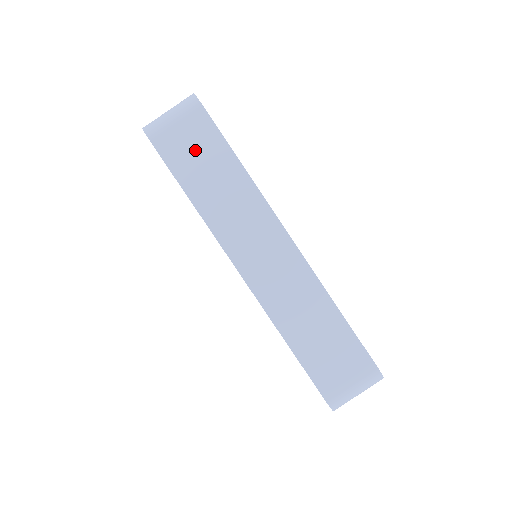
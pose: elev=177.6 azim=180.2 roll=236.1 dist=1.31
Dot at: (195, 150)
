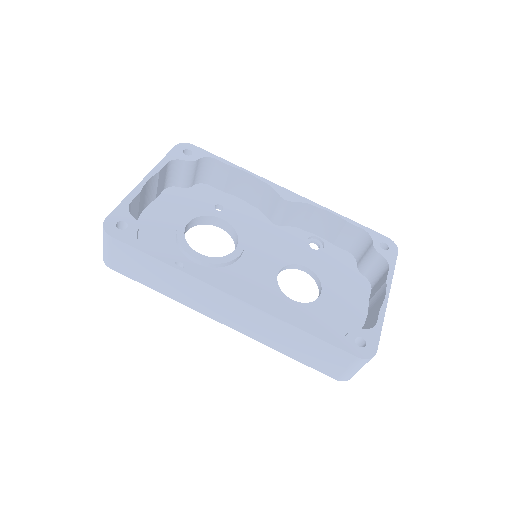
Dot at: (134, 264)
